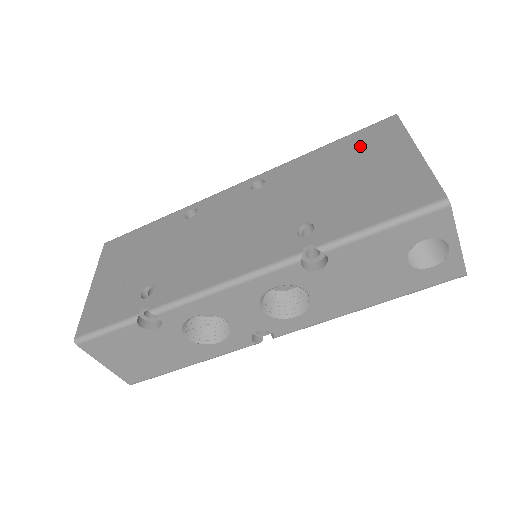
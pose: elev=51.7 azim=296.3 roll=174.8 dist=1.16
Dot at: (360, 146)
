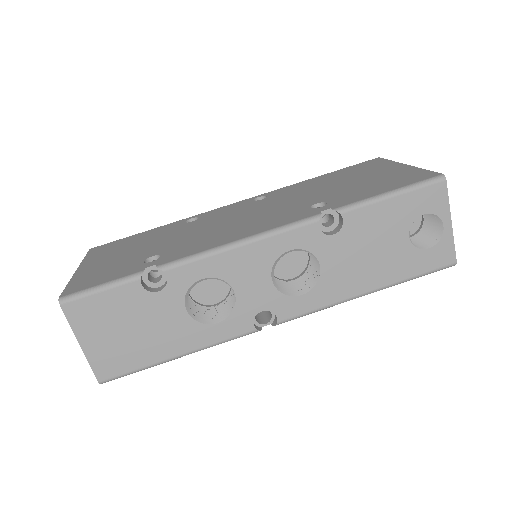
Dot at: (353, 171)
